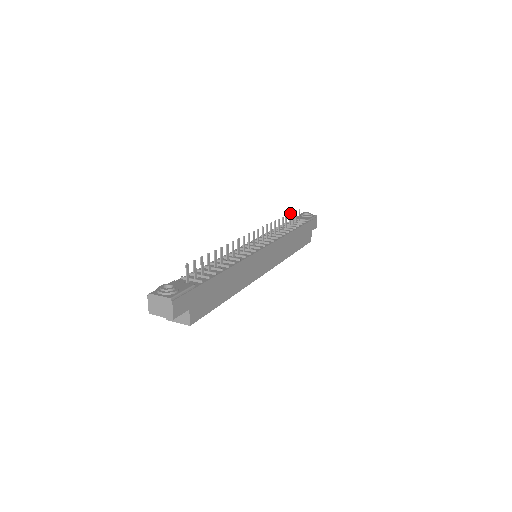
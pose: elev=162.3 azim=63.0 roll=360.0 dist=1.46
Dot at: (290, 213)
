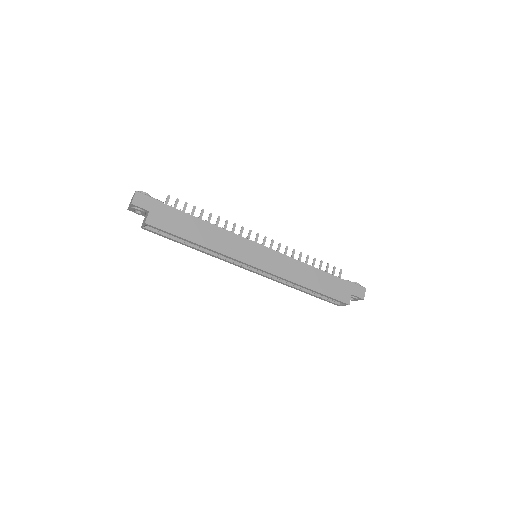
Dot at: (322, 261)
